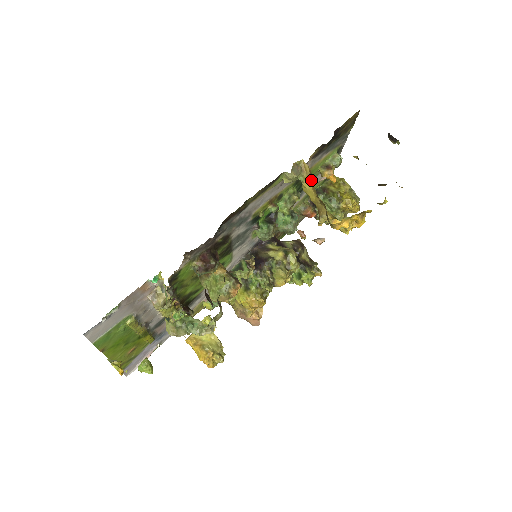
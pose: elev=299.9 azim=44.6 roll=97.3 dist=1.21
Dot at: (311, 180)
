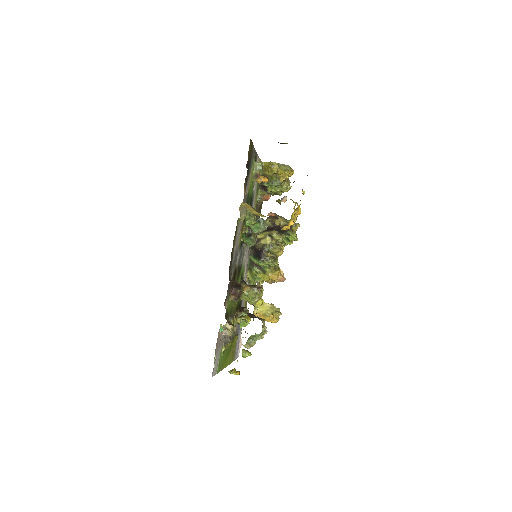
Dot at: (255, 210)
